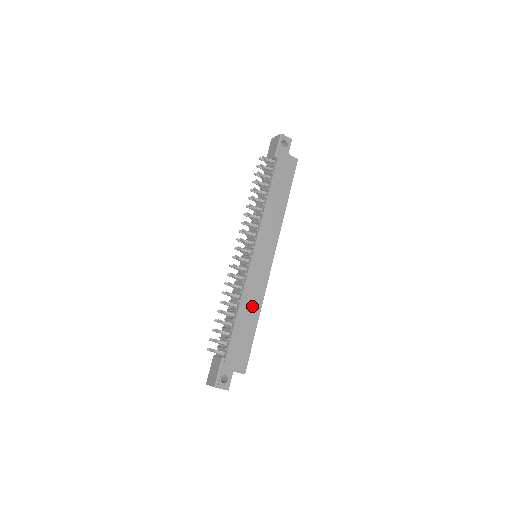
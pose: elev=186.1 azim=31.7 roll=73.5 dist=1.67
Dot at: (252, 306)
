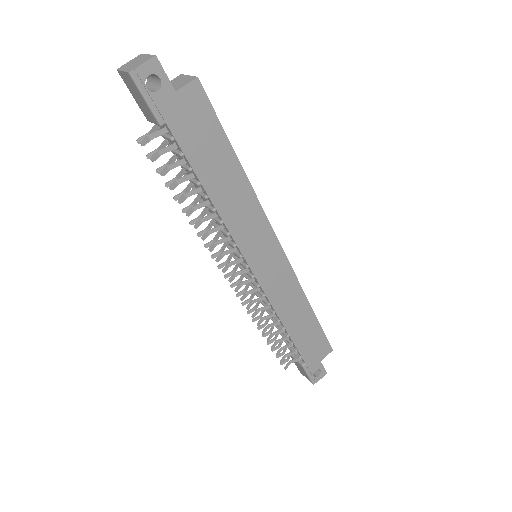
Dot at: (296, 309)
